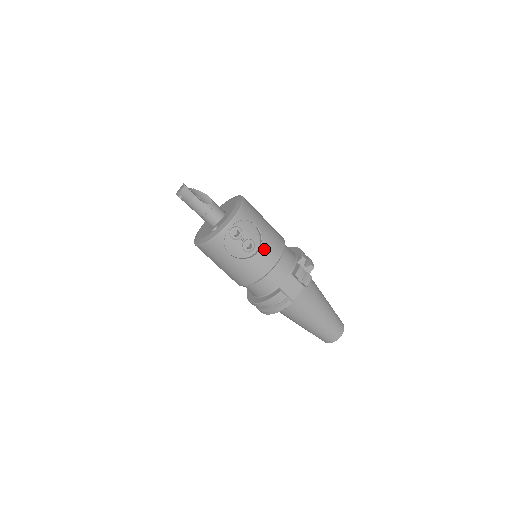
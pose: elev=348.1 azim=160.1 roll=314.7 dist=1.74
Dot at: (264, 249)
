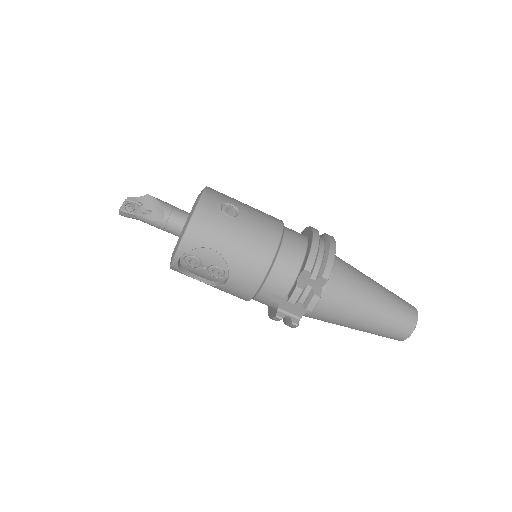
Dot at: (234, 276)
